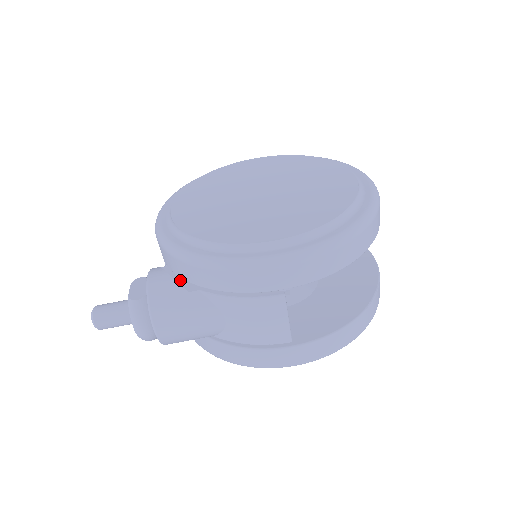
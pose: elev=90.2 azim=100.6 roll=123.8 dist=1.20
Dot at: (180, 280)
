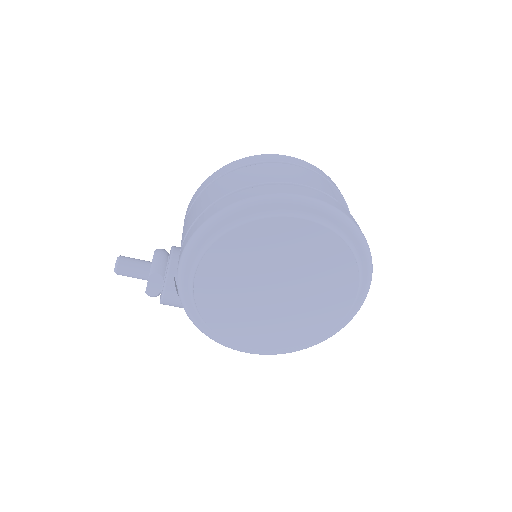
Dot at: occluded
